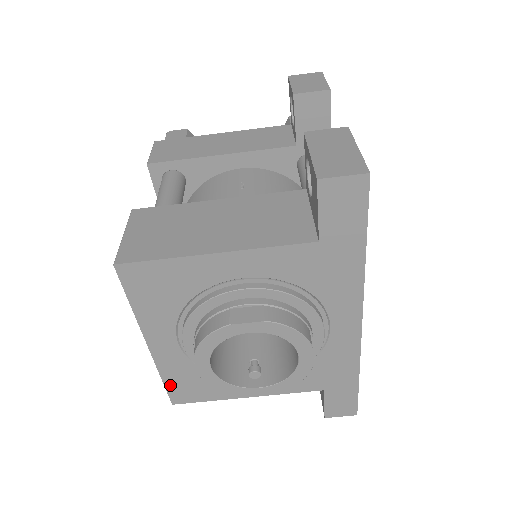
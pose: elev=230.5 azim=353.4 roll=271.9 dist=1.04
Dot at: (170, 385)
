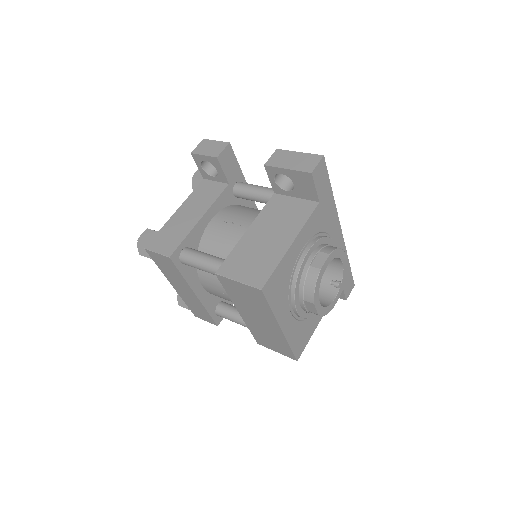
Dot at: (294, 348)
